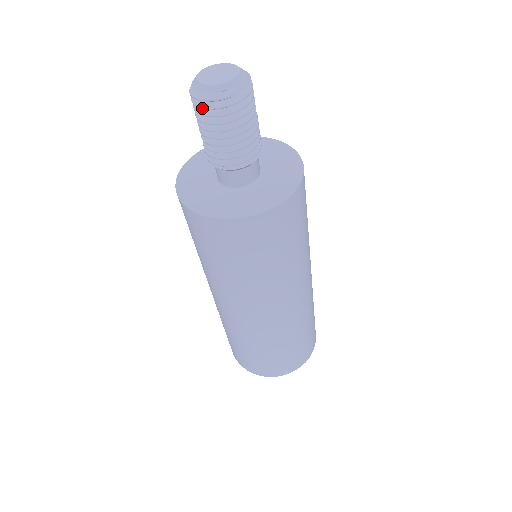
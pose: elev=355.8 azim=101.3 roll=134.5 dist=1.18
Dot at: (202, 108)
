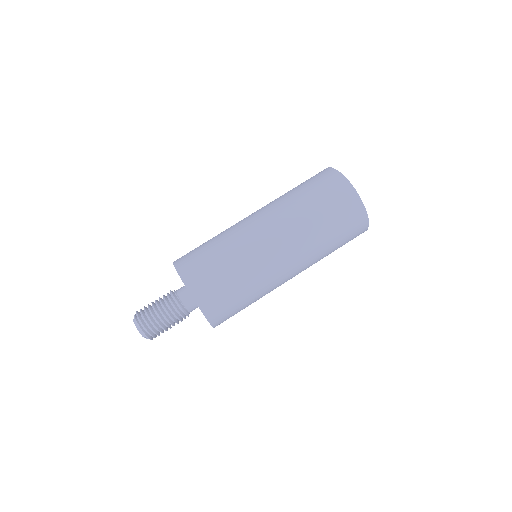
Dot at: occluded
